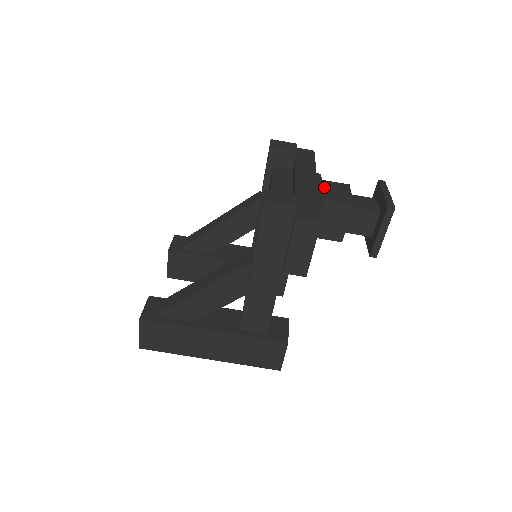
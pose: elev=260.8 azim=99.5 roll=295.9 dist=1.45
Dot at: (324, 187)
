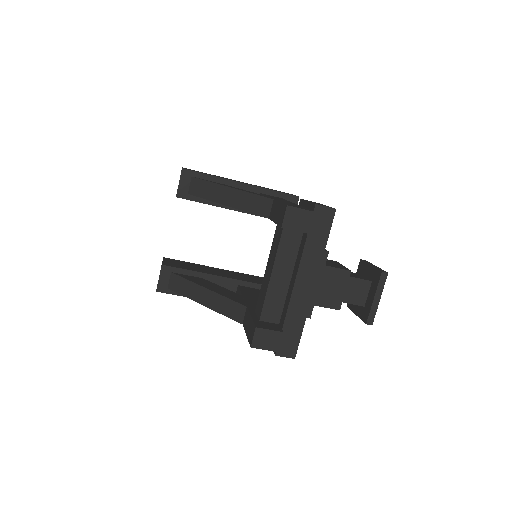
Dot at: (322, 282)
